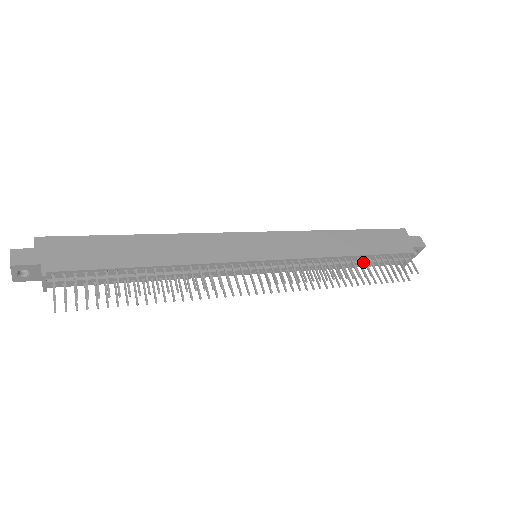
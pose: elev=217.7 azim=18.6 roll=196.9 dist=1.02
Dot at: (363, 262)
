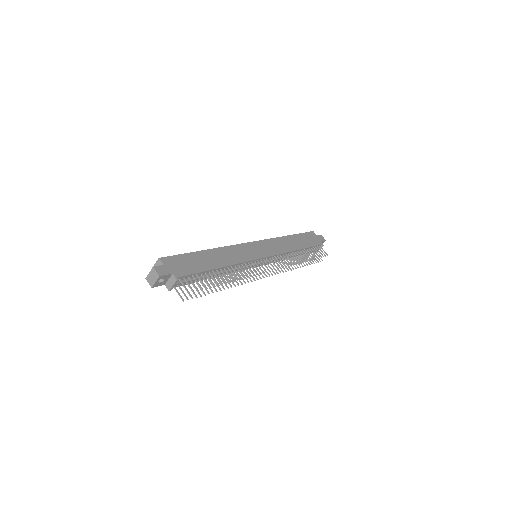
Dot at: occluded
